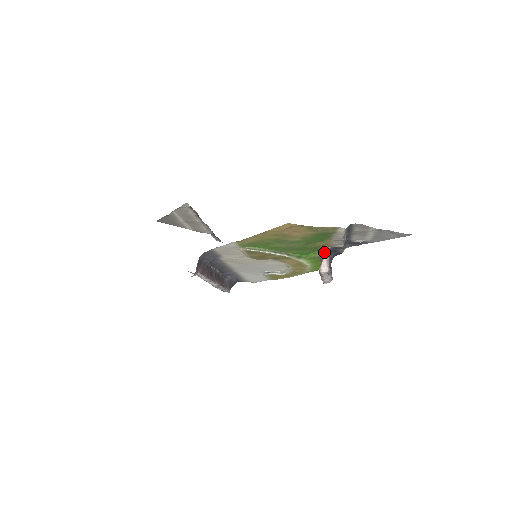
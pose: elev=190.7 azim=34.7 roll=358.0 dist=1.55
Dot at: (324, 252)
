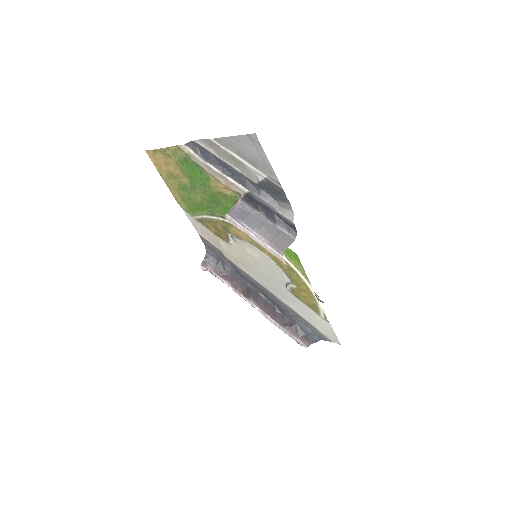
Dot at: (237, 203)
